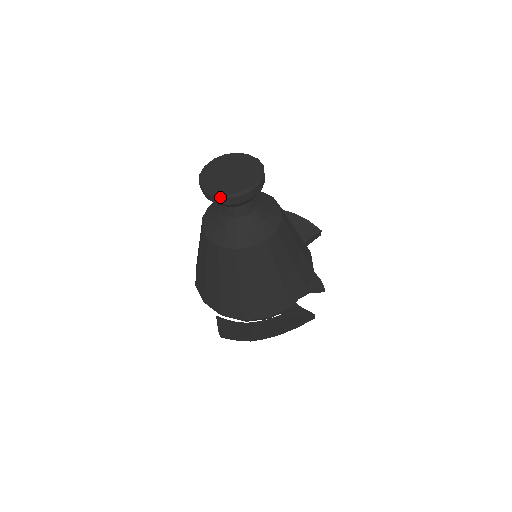
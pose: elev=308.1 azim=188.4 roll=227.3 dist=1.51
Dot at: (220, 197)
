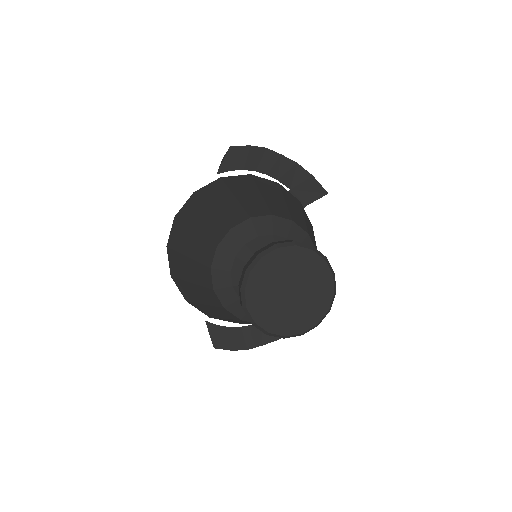
Dot at: occluded
